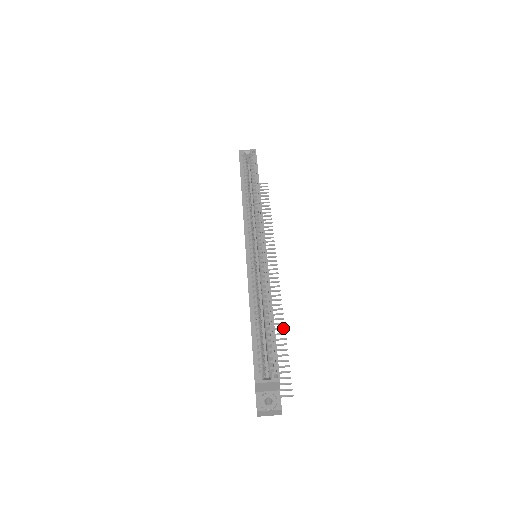
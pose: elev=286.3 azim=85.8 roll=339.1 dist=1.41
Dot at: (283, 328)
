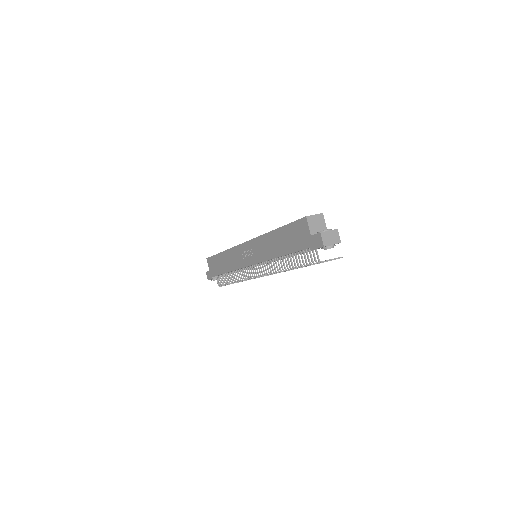
Dot at: occluded
